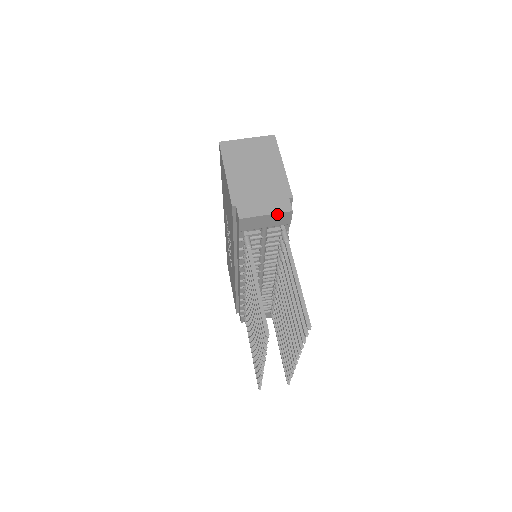
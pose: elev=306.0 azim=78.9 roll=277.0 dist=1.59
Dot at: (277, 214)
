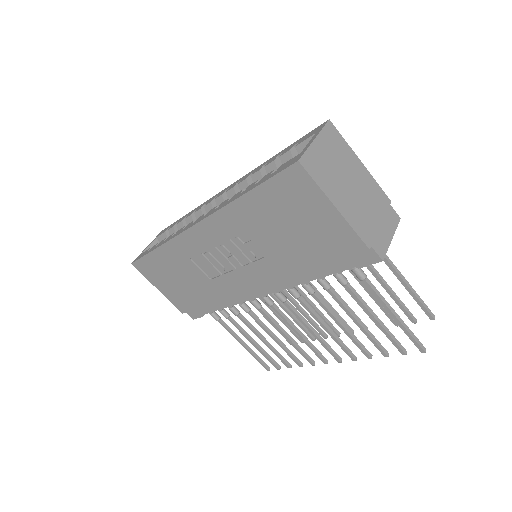
Dot at: (394, 230)
